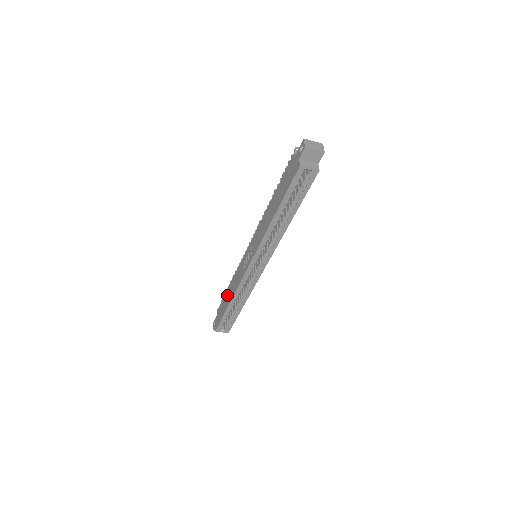
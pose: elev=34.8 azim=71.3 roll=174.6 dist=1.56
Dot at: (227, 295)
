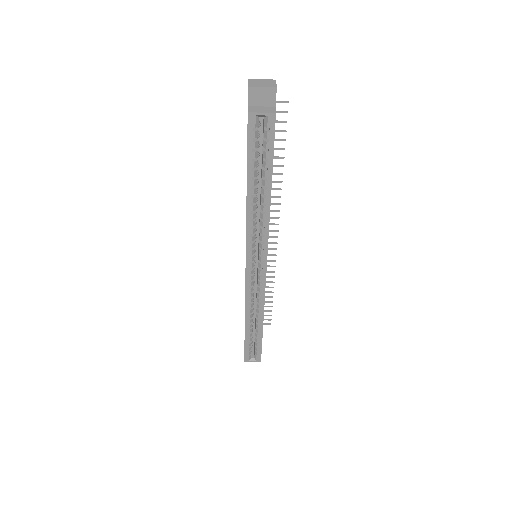
Dot at: occluded
